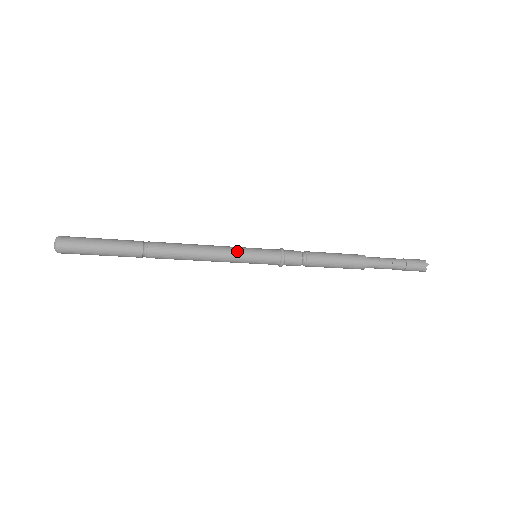
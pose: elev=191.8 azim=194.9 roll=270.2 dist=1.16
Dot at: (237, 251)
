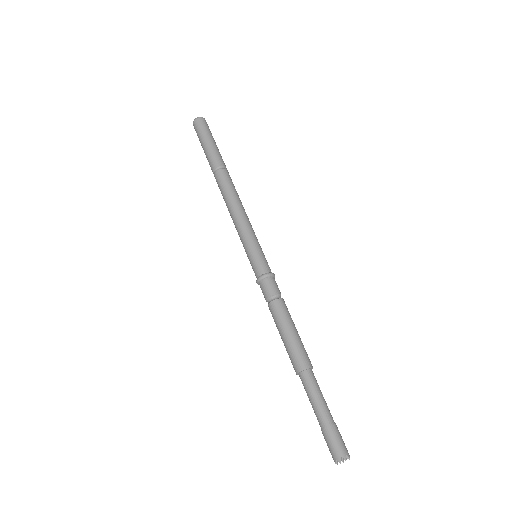
Dot at: occluded
